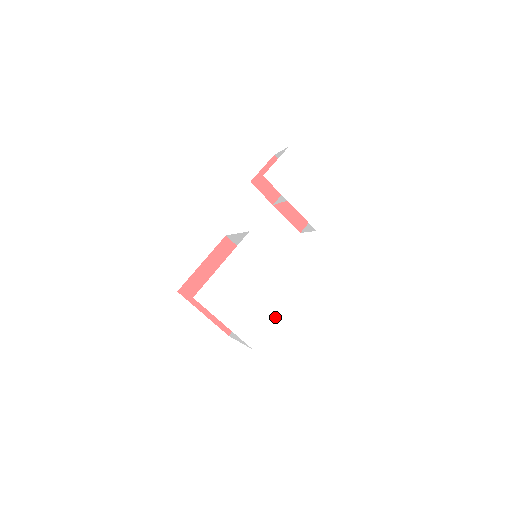
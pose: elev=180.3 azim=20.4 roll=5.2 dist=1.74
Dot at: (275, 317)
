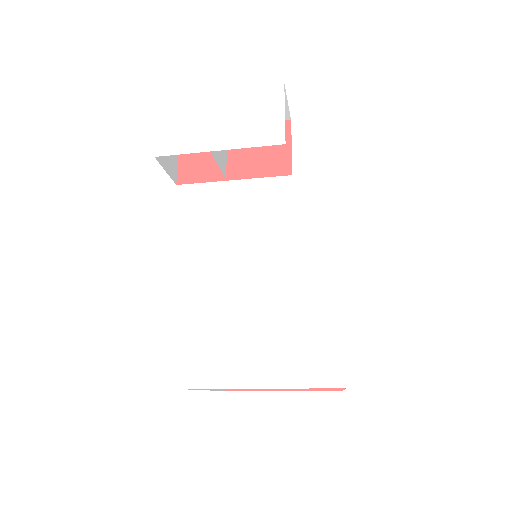
Dot at: (335, 308)
